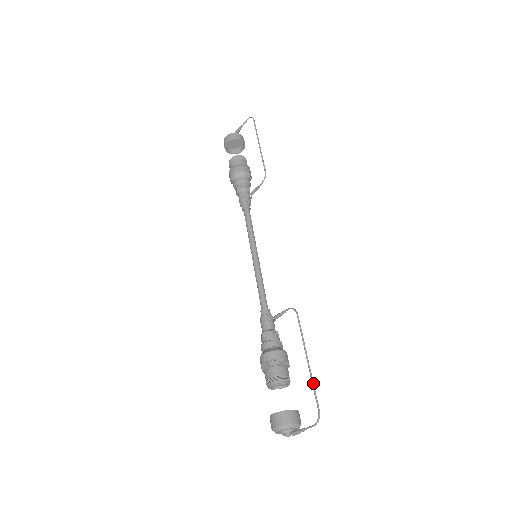
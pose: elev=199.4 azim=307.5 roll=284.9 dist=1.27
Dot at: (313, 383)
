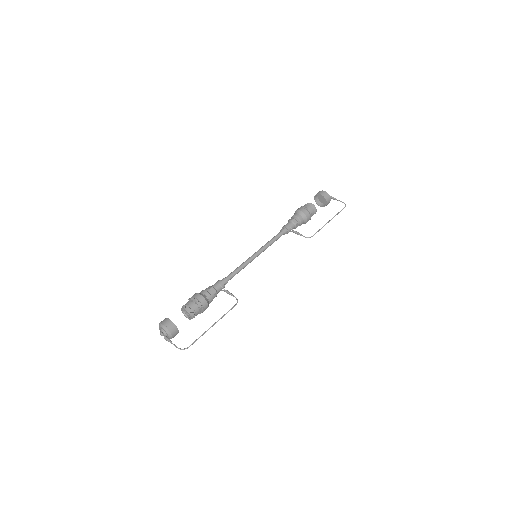
Dot at: occluded
